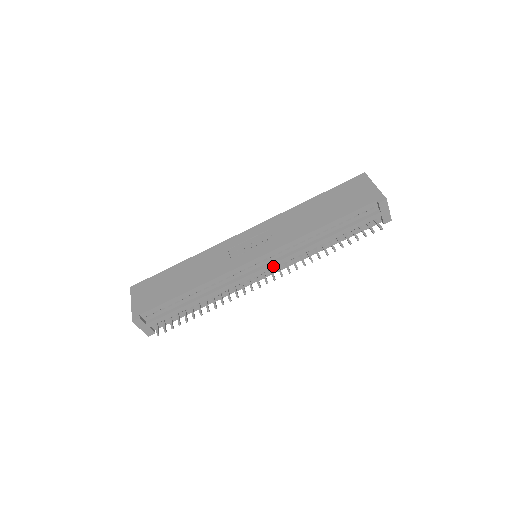
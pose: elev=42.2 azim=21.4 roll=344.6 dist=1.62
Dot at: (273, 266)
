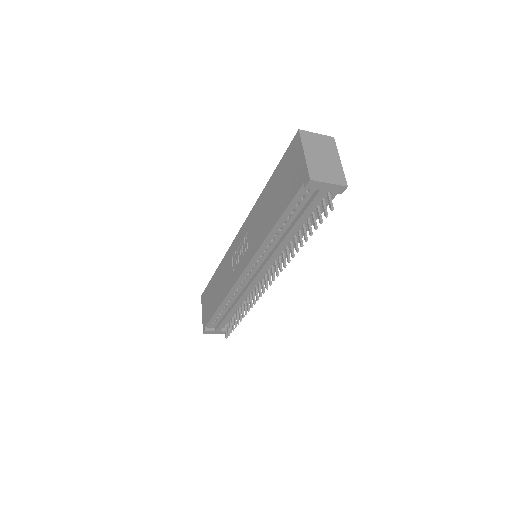
Dot at: (263, 271)
